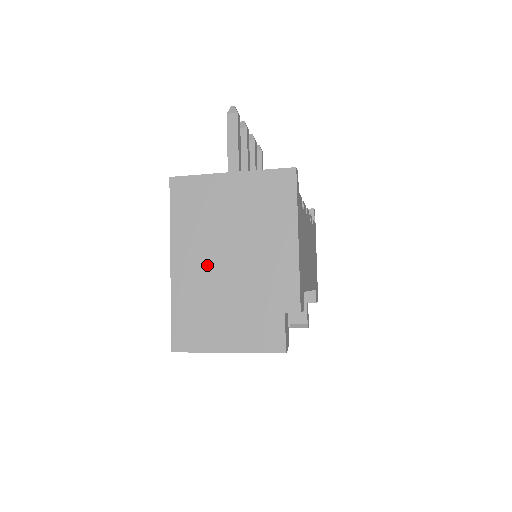
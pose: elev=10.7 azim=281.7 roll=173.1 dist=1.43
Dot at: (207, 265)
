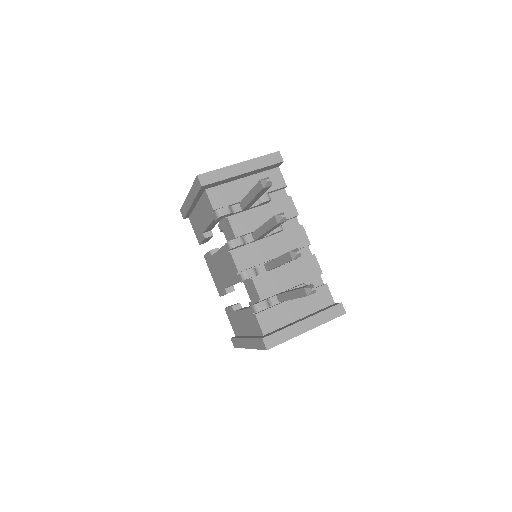
Dot at: occluded
